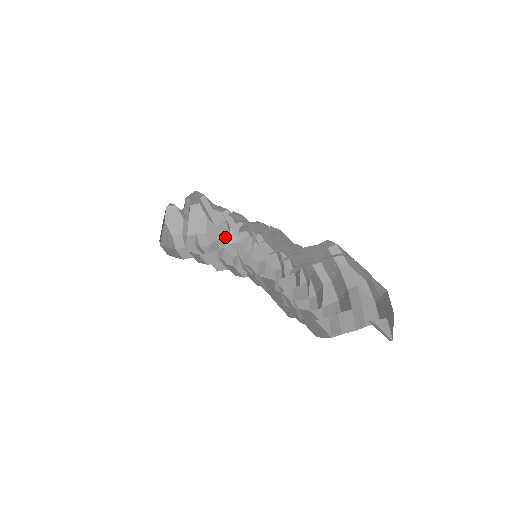
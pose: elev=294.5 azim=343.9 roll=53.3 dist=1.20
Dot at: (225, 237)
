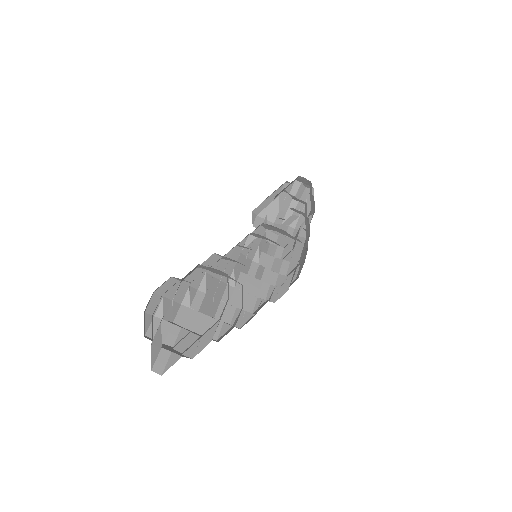
Dot at: occluded
